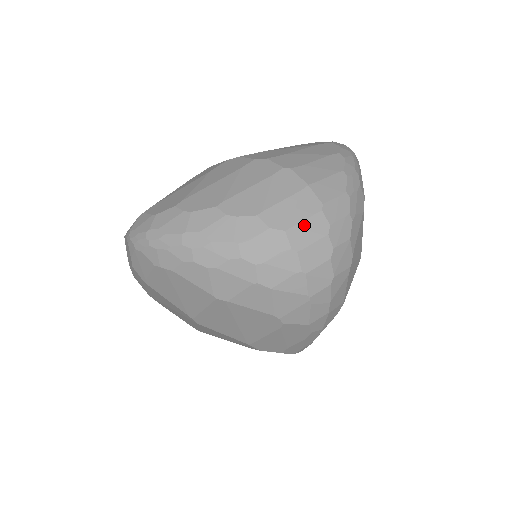
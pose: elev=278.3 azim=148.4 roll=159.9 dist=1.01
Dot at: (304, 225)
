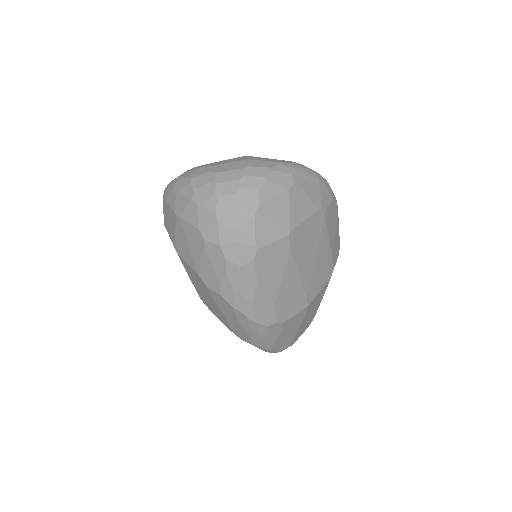
Dot at: (229, 172)
